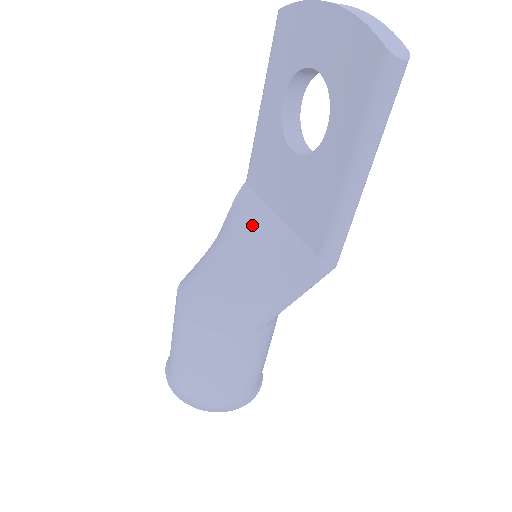
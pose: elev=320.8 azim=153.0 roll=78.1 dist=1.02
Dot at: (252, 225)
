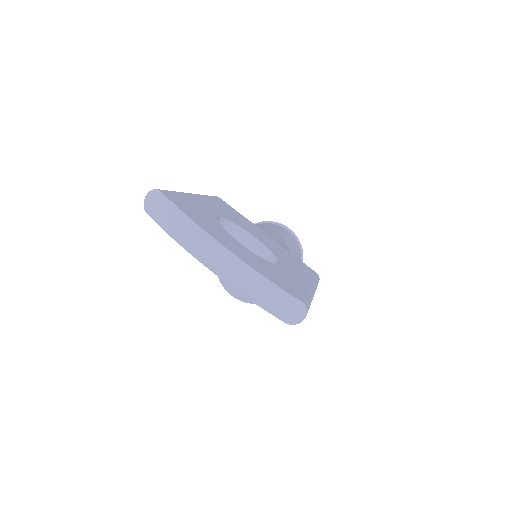
Dot at: occluded
